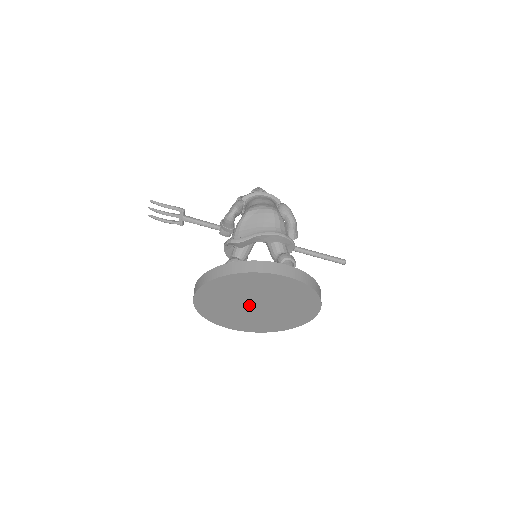
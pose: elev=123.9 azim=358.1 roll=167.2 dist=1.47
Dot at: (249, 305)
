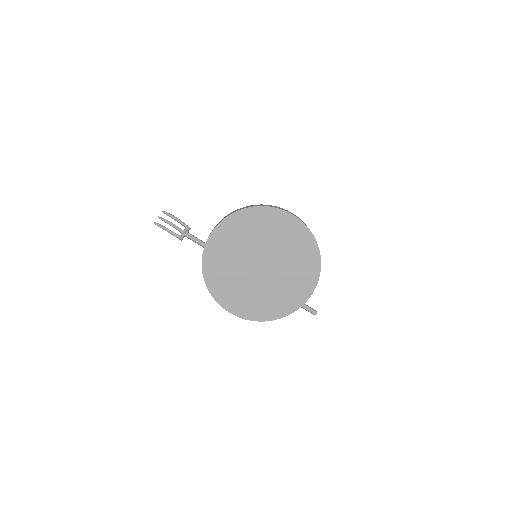
Dot at: (255, 261)
